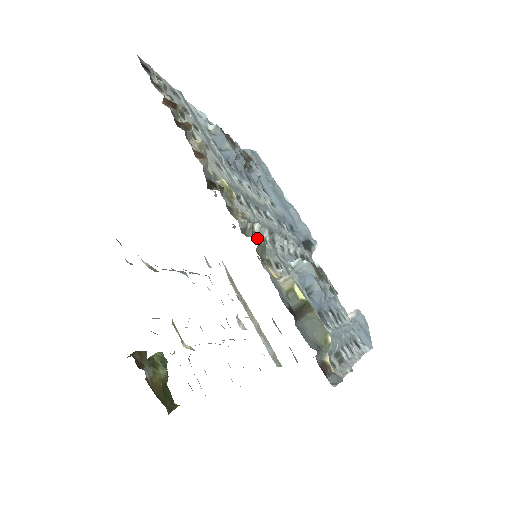
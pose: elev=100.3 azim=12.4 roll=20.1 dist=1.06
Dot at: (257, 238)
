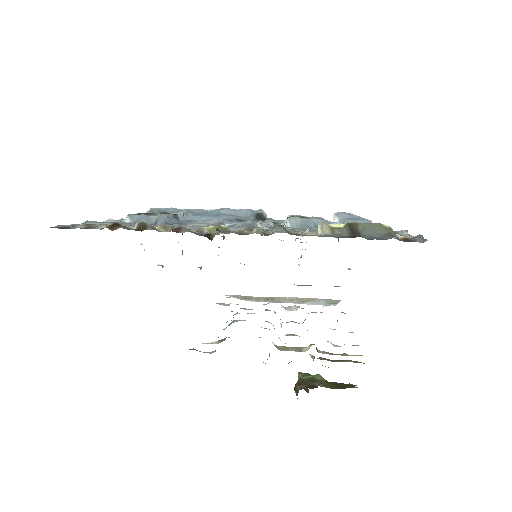
Dot at: (279, 227)
